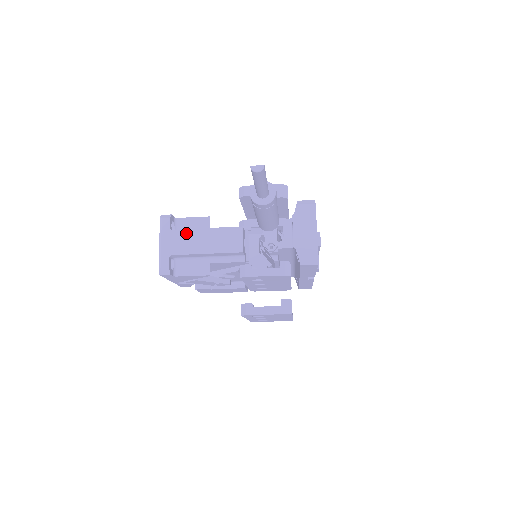
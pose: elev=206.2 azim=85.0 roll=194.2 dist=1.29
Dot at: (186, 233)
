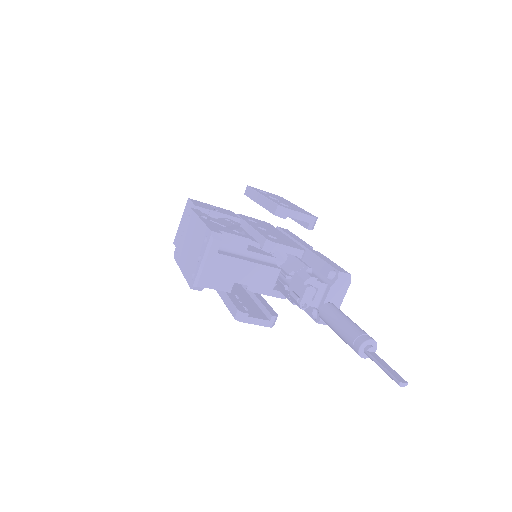
Dot at: (231, 260)
